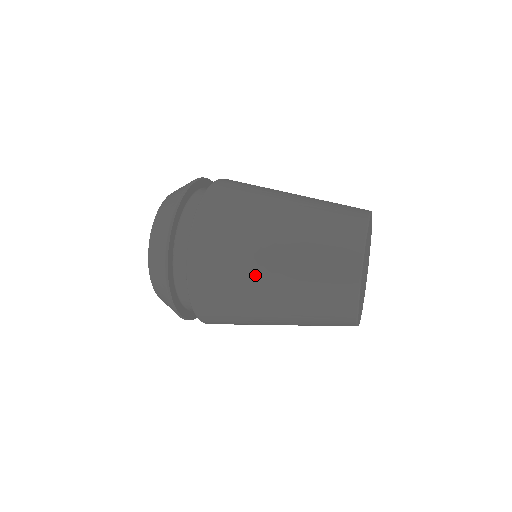
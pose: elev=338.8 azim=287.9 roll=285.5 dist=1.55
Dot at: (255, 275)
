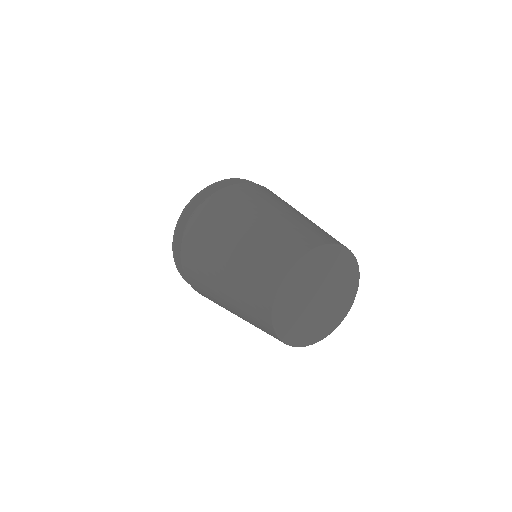
Dot at: occluded
